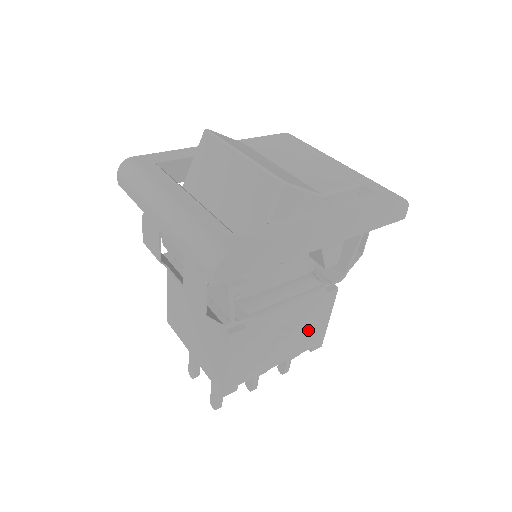
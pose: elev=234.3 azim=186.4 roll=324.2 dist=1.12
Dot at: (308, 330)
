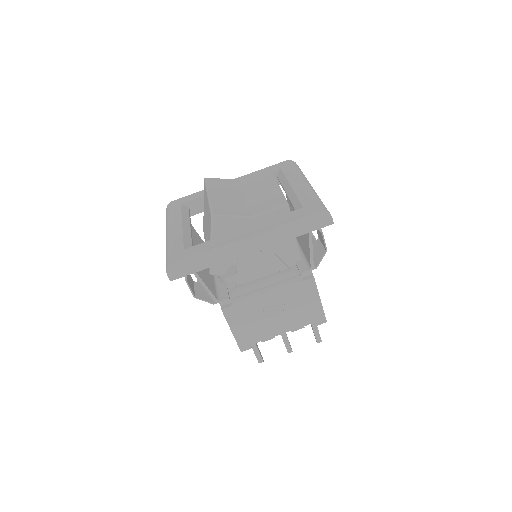
Dot at: (301, 309)
